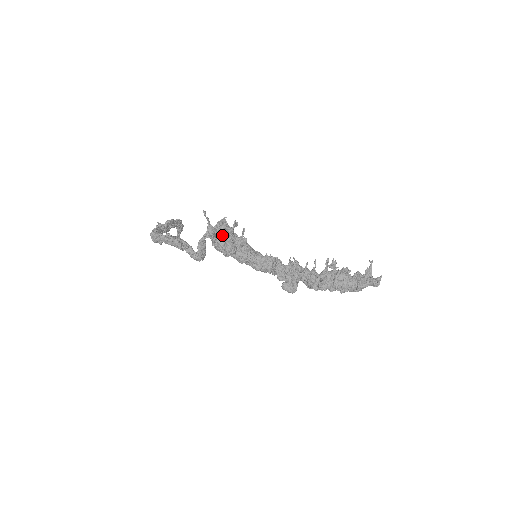
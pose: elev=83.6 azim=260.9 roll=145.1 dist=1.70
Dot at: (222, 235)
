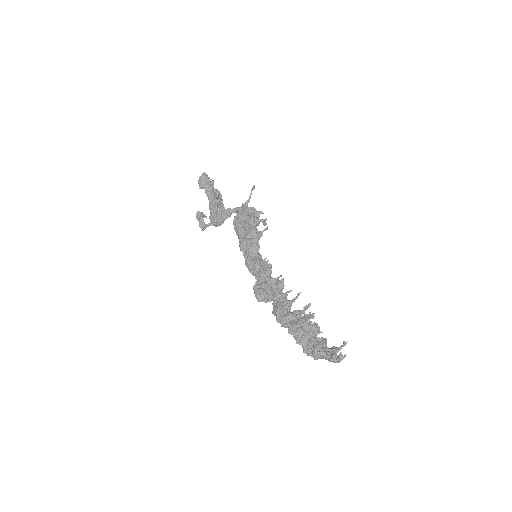
Dot at: (249, 215)
